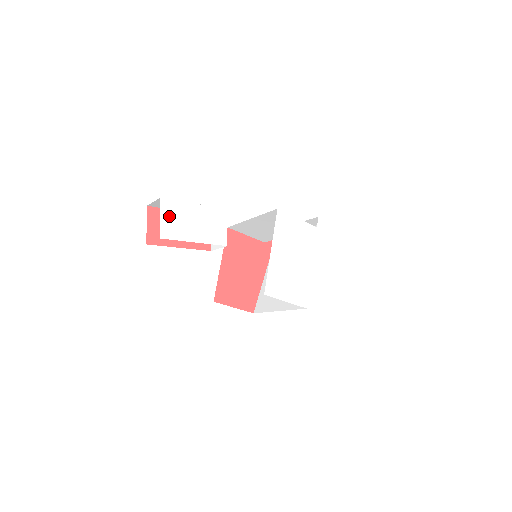
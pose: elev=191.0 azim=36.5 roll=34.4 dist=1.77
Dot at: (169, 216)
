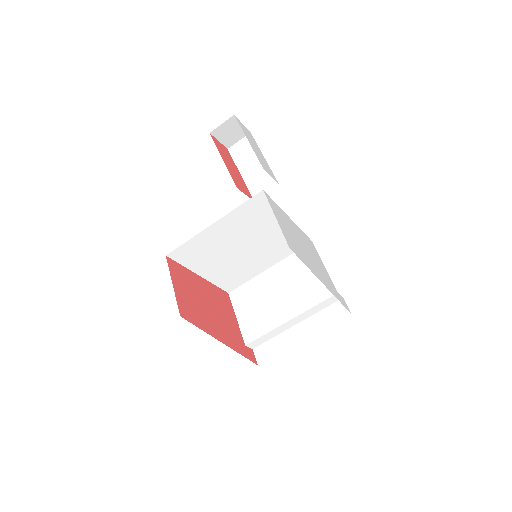
Dot at: (247, 132)
